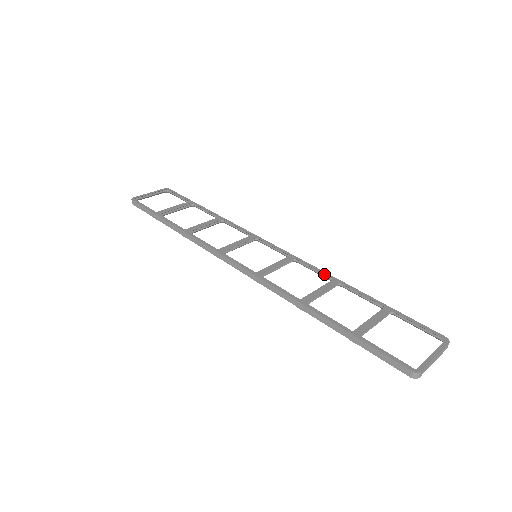
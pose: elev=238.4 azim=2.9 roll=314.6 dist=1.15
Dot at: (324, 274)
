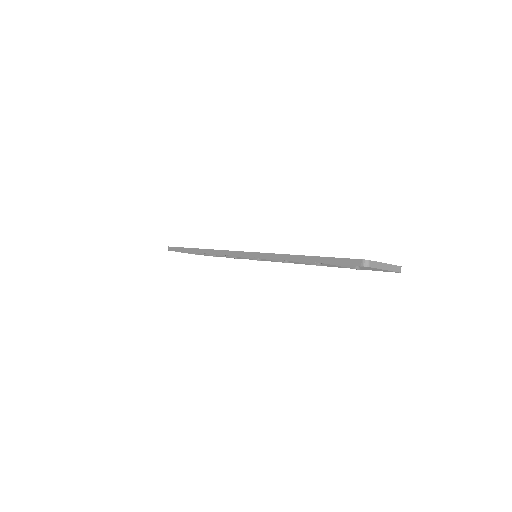
Dot at: occluded
